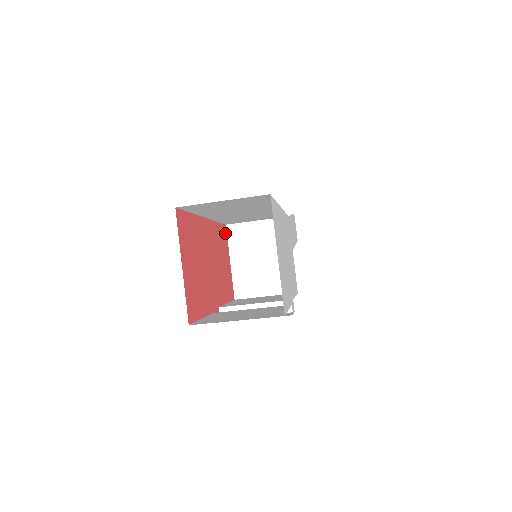
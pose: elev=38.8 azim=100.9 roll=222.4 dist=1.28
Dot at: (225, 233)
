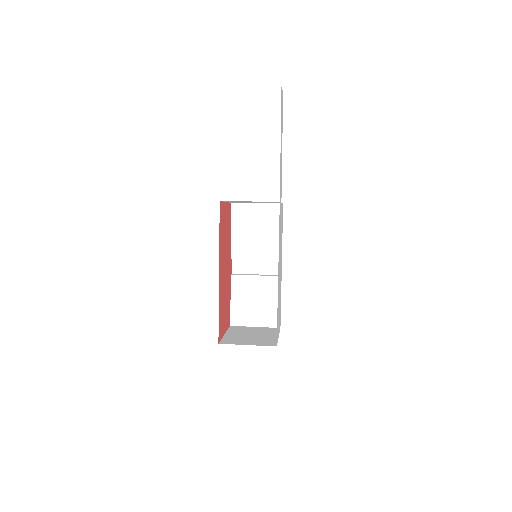
Dot at: (221, 207)
